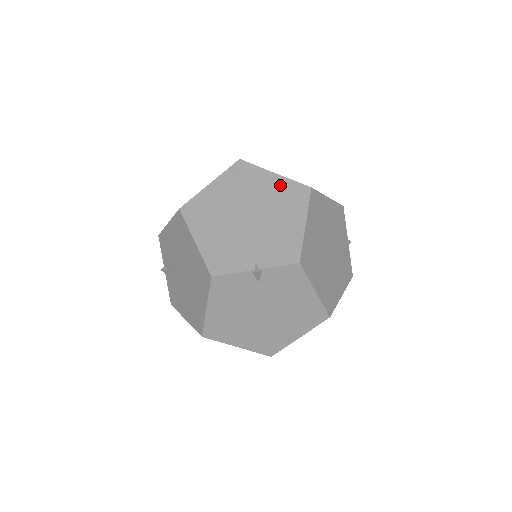
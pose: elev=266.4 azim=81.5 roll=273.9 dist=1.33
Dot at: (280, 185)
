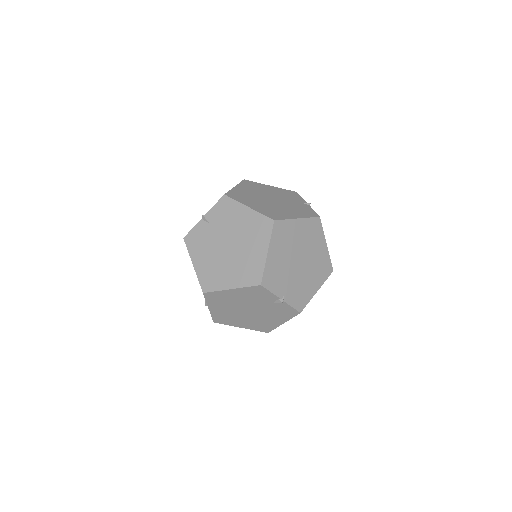
Dot at: (324, 255)
